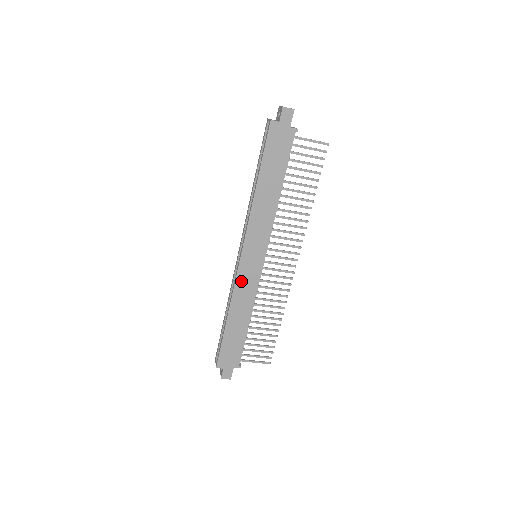
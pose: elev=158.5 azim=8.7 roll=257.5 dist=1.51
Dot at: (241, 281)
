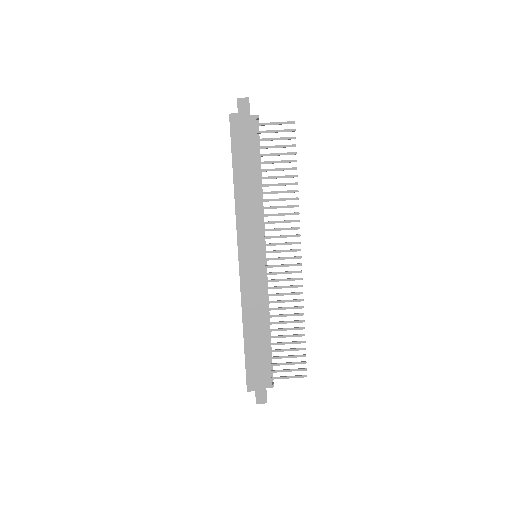
Dot at: (246, 285)
